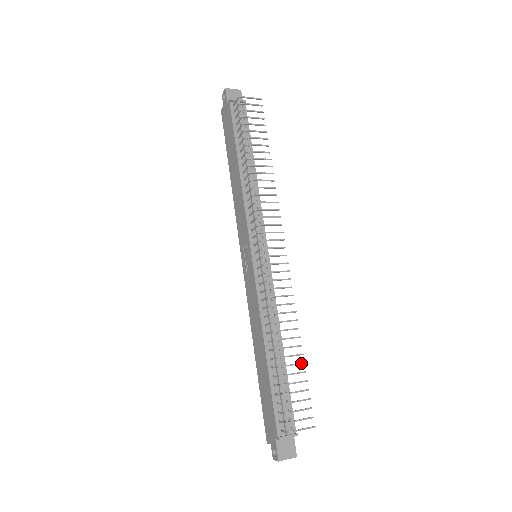
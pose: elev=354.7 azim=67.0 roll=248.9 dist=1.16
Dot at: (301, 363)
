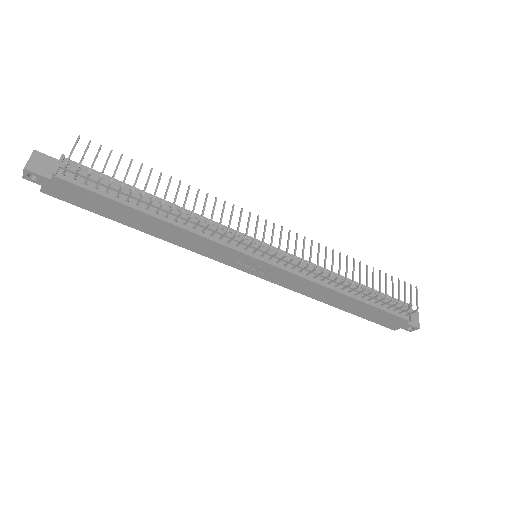
Dot at: occluded
